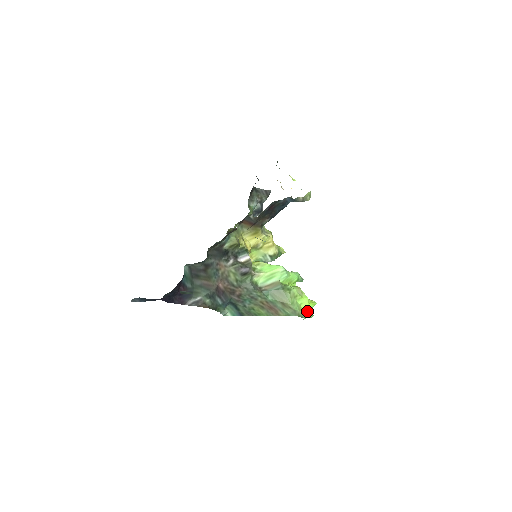
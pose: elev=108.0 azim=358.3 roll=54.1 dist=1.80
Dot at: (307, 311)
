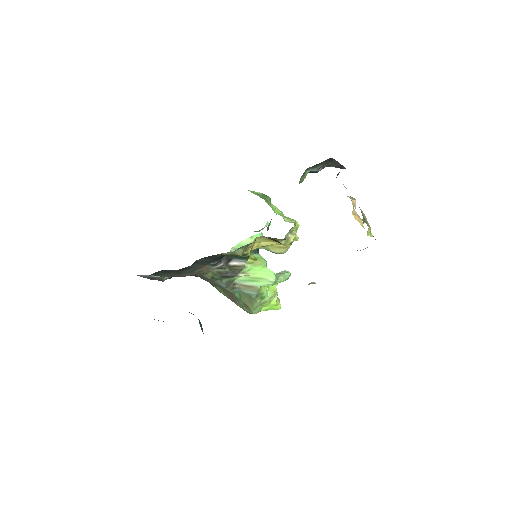
Dot at: (265, 310)
